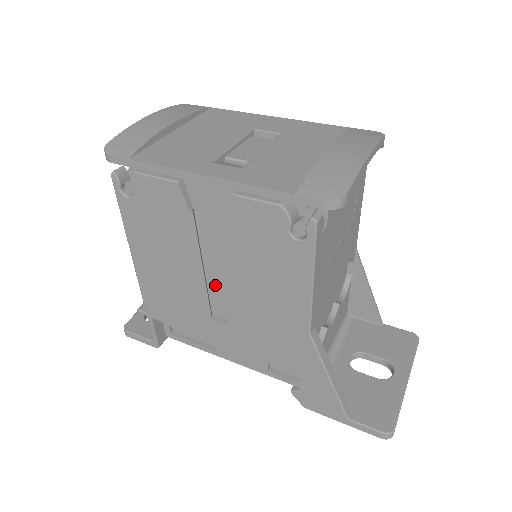
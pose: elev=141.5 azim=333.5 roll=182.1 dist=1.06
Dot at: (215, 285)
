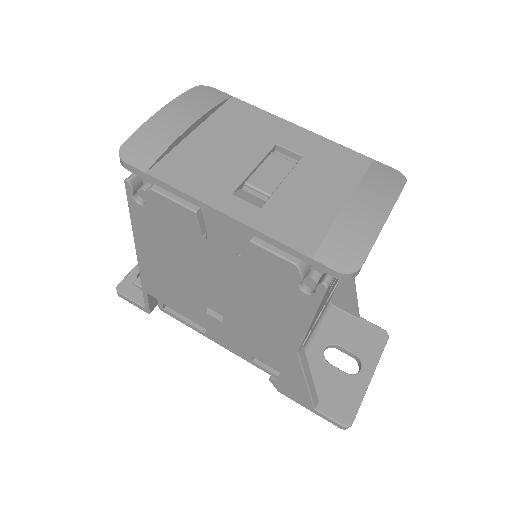
Dot at: (215, 290)
